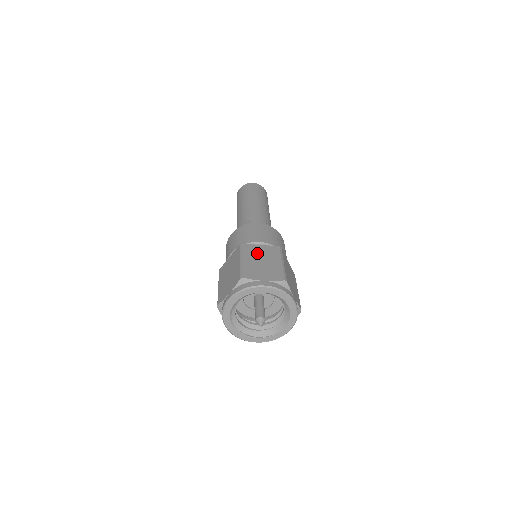
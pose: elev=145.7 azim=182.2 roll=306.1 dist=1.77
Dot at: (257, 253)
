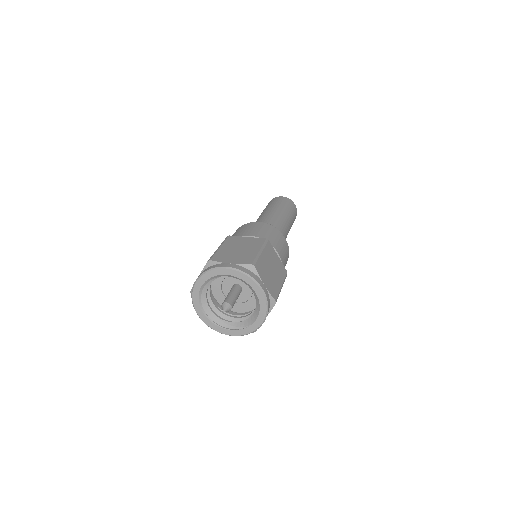
Dot at: (239, 243)
